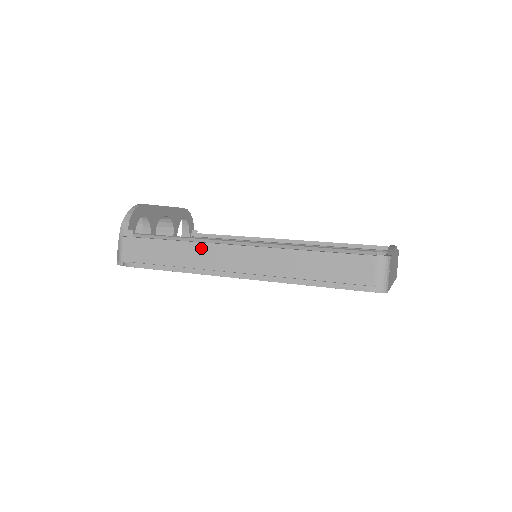
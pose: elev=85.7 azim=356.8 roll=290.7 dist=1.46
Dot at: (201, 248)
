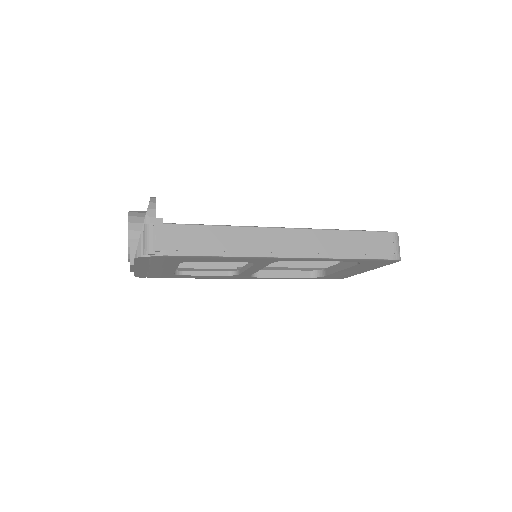
Dot at: (248, 232)
